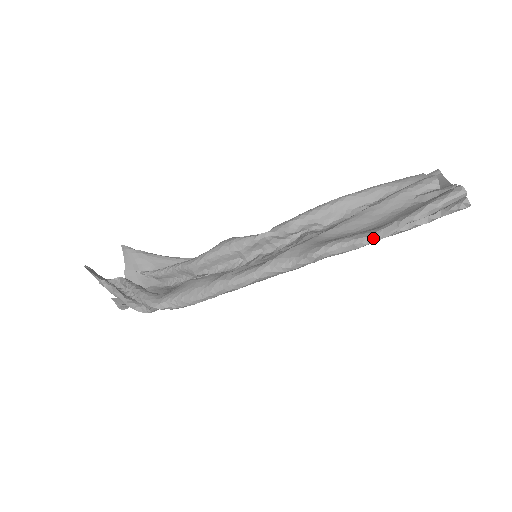
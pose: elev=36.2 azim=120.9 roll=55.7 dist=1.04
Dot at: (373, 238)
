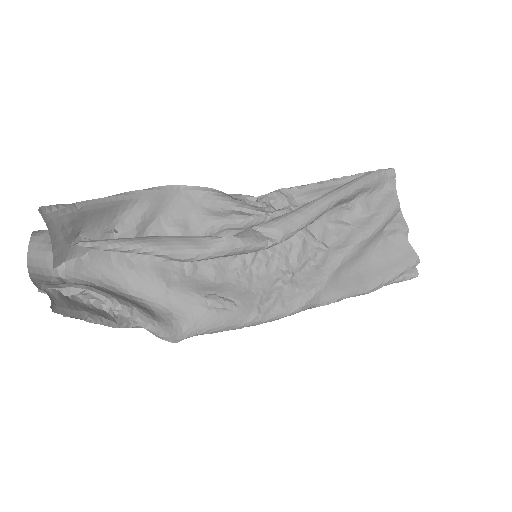
Dot at: occluded
